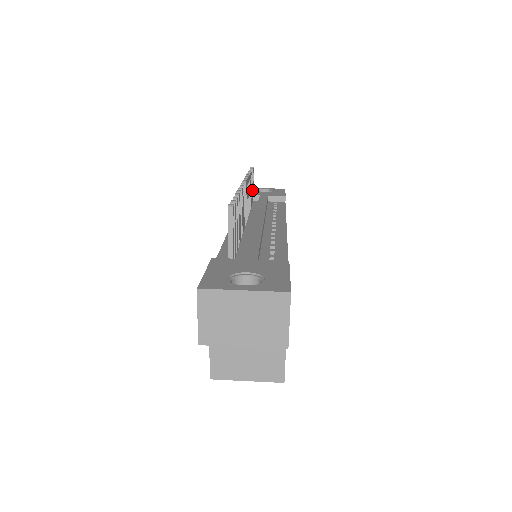
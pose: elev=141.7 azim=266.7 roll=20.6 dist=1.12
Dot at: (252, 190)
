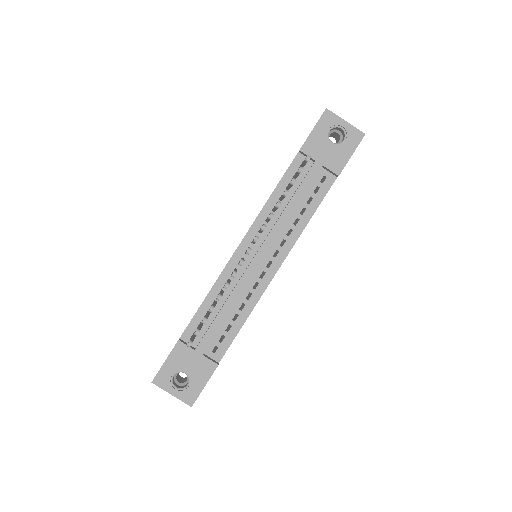
Dot at: occluded
